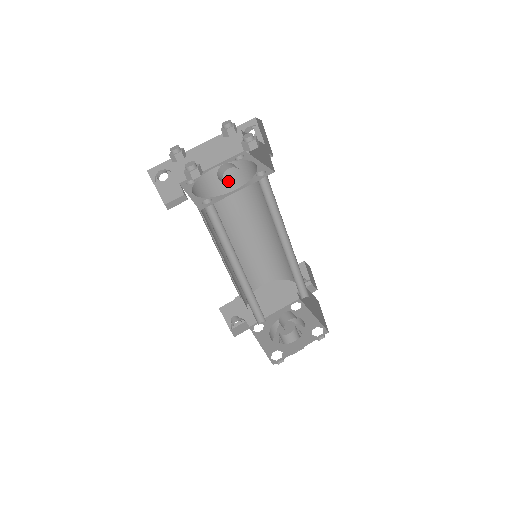
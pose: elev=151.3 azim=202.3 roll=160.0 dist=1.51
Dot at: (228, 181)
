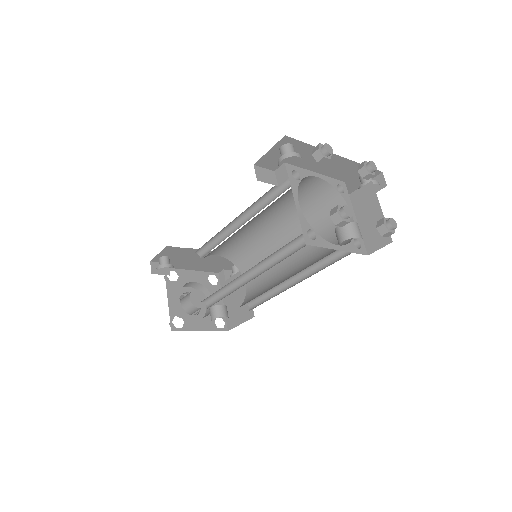
Dot at: (310, 191)
